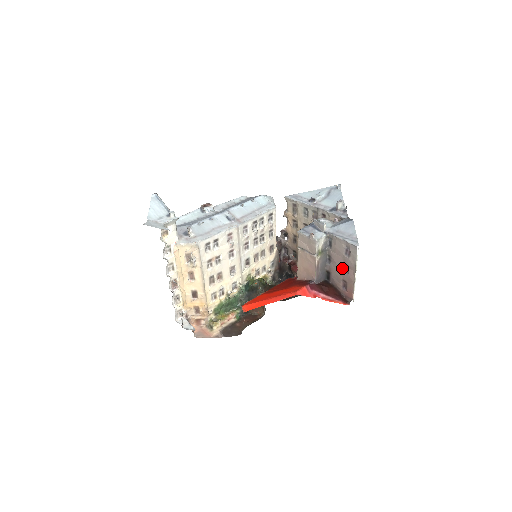
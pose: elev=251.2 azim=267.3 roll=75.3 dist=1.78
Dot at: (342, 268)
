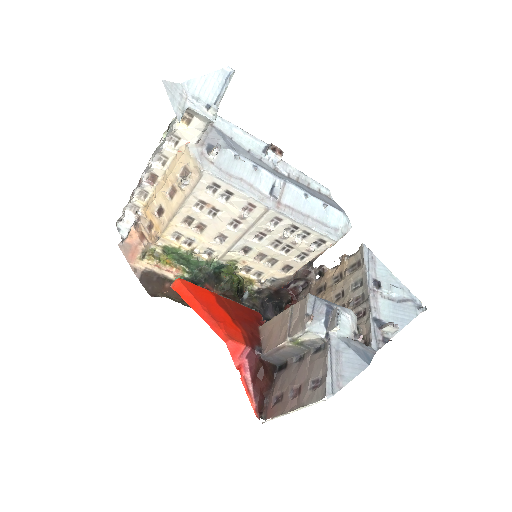
Dot at: (295, 385)
